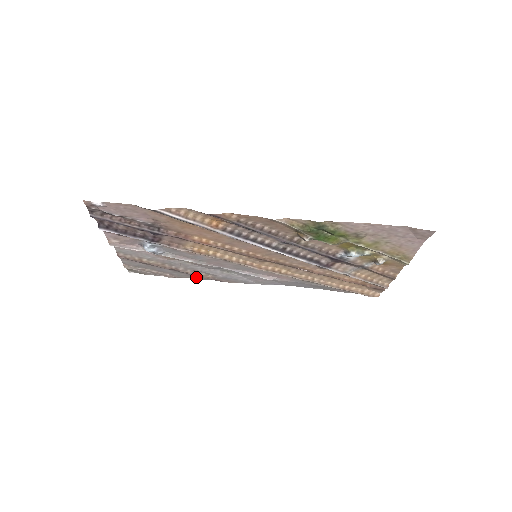
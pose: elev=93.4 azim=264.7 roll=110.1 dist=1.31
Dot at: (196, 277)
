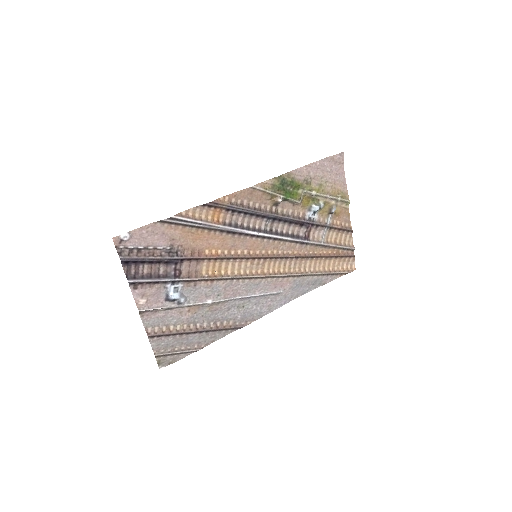
Dot at: (220, 335)
